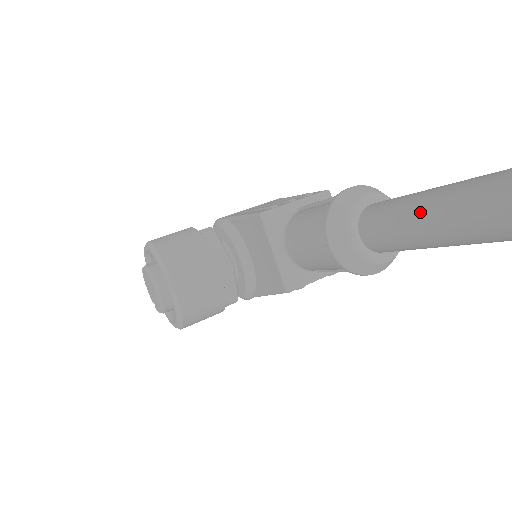
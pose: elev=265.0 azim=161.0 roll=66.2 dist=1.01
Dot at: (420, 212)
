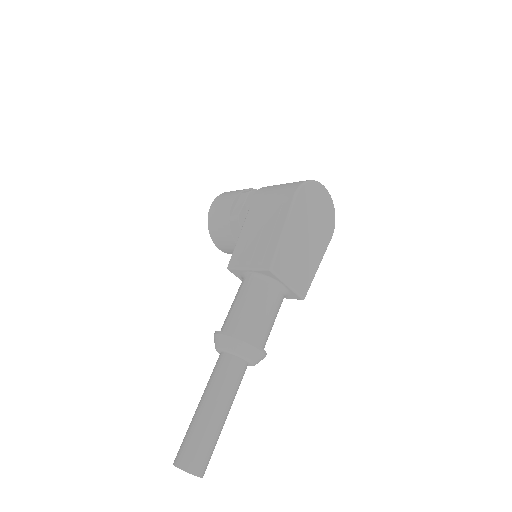
Dot at: occluded
